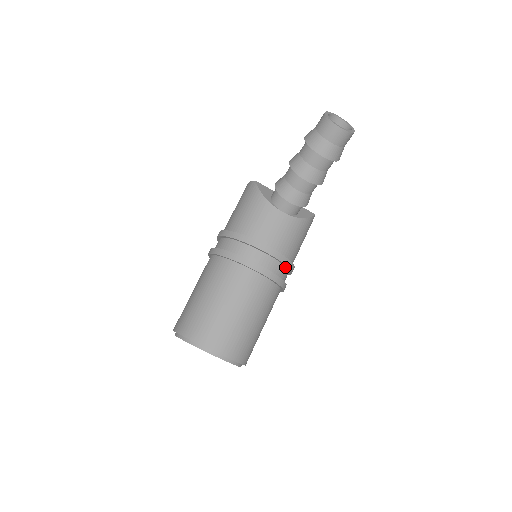
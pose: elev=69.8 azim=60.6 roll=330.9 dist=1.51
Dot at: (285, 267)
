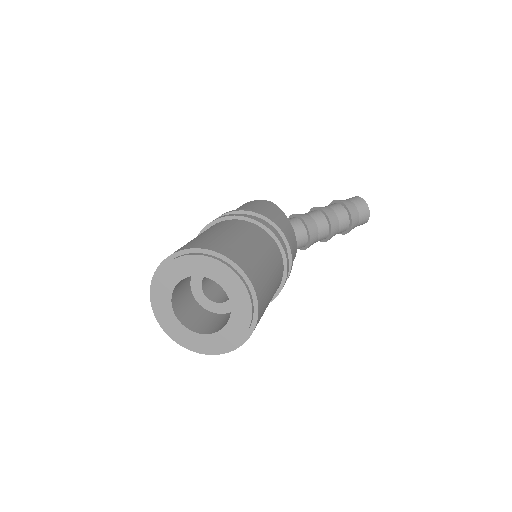
Dot at: occluded
